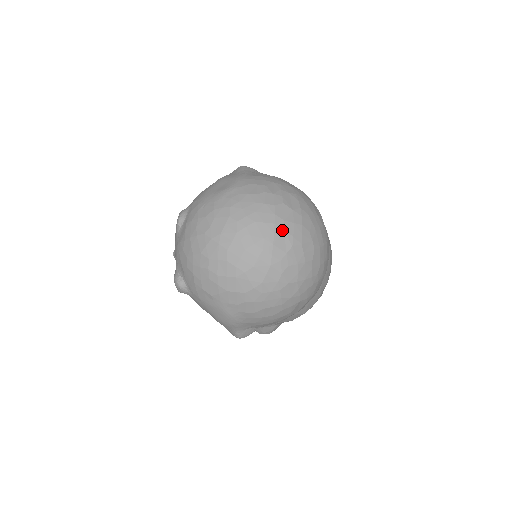
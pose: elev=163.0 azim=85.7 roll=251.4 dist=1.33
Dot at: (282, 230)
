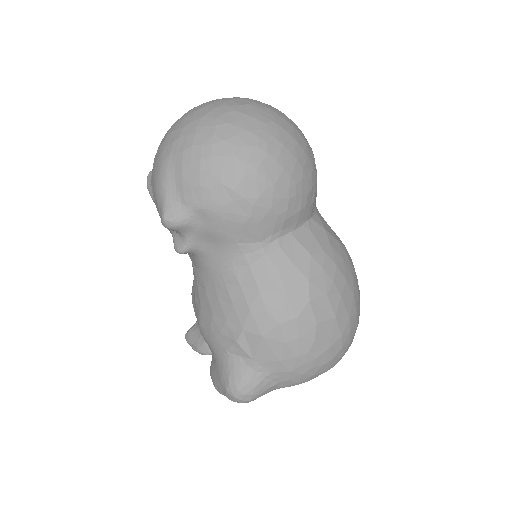
Dot at: (248, 99)
